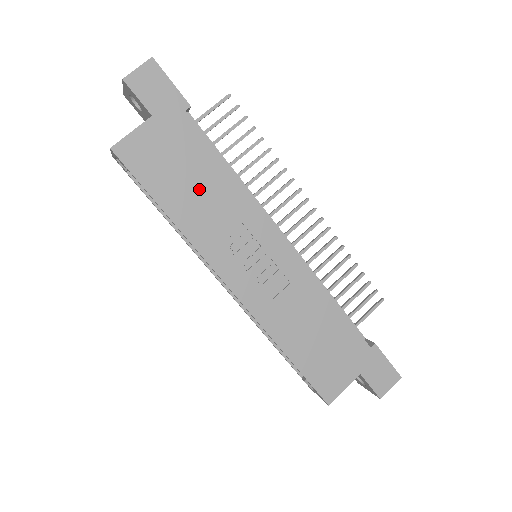
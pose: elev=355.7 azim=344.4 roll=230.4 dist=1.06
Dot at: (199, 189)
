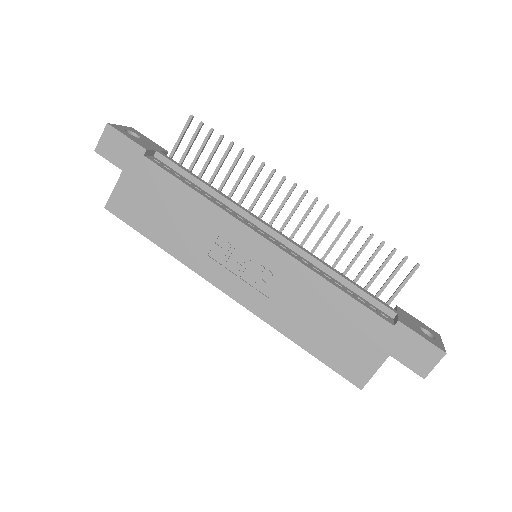
Dot at: (175, 217)
